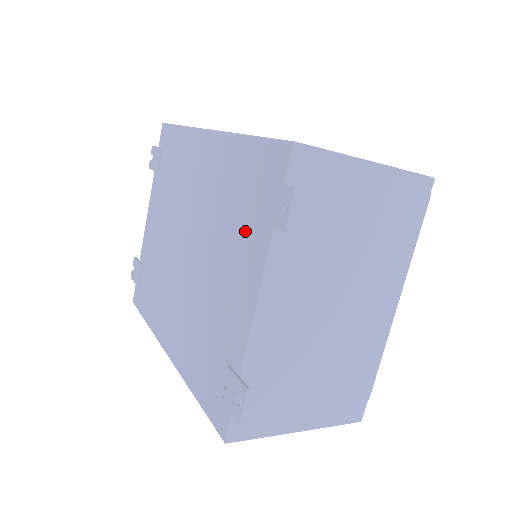
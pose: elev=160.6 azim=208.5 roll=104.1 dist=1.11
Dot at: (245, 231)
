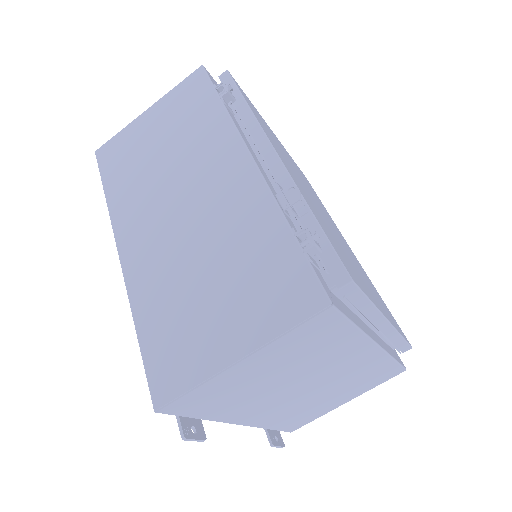
Dot at: occluded
